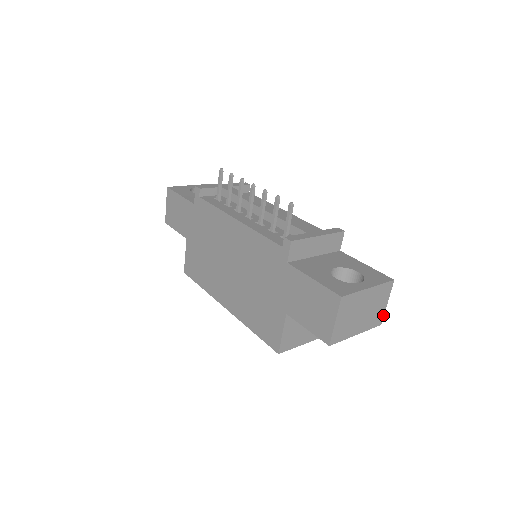
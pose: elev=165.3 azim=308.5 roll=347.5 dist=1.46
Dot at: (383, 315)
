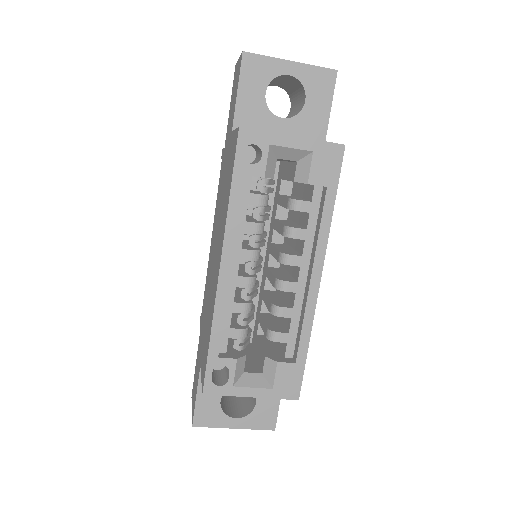
Dot at: occluded
